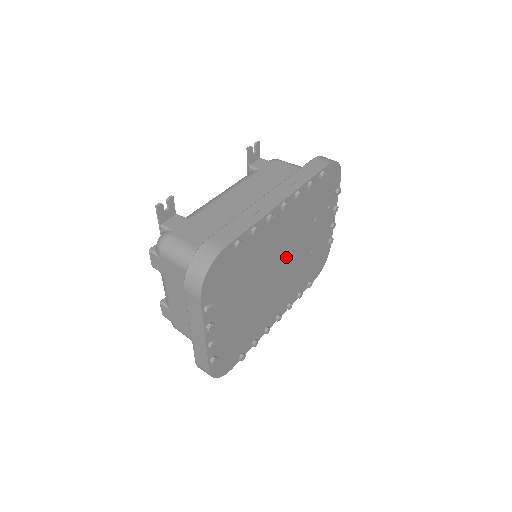
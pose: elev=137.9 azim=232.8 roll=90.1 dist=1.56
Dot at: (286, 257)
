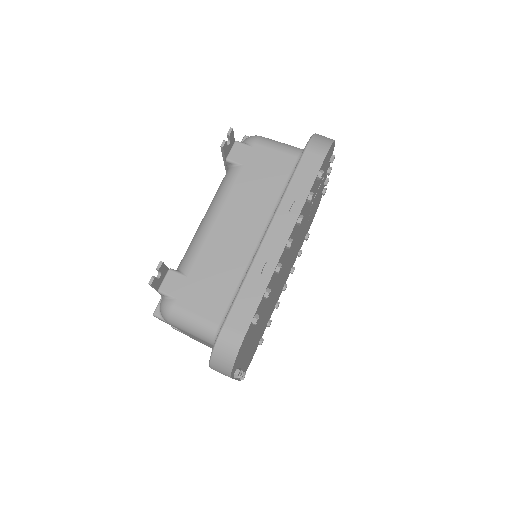
Dot at: occluded
